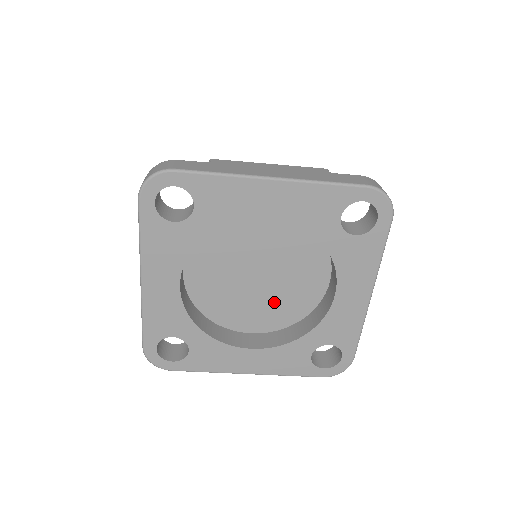
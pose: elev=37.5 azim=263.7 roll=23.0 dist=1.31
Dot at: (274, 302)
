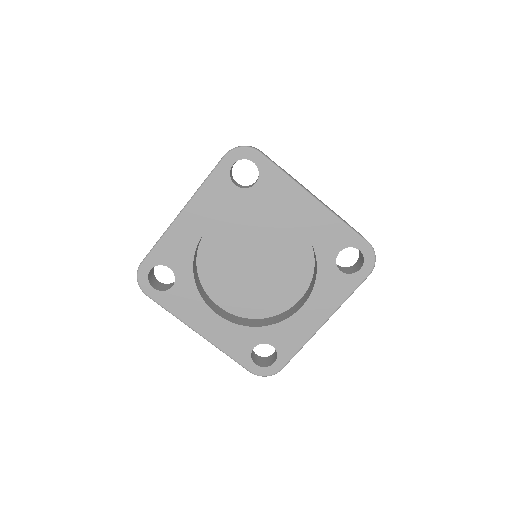
Dot at: (252, 292)
